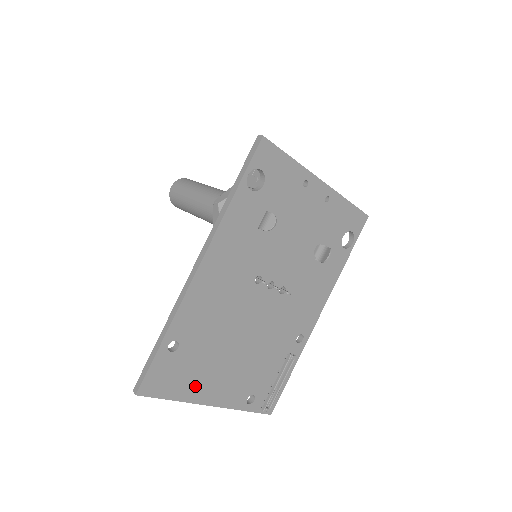
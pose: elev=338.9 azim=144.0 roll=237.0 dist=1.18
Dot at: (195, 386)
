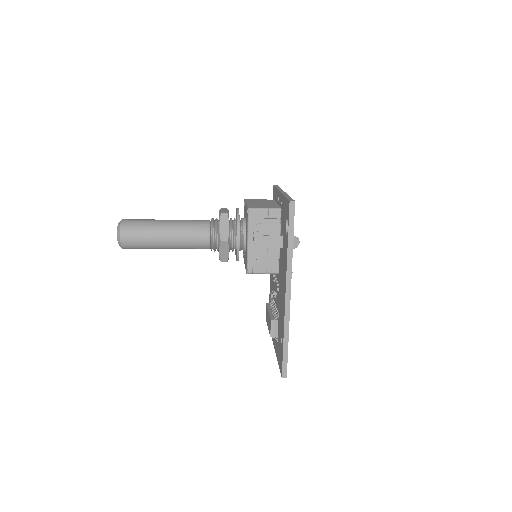
Dot at: occluded
